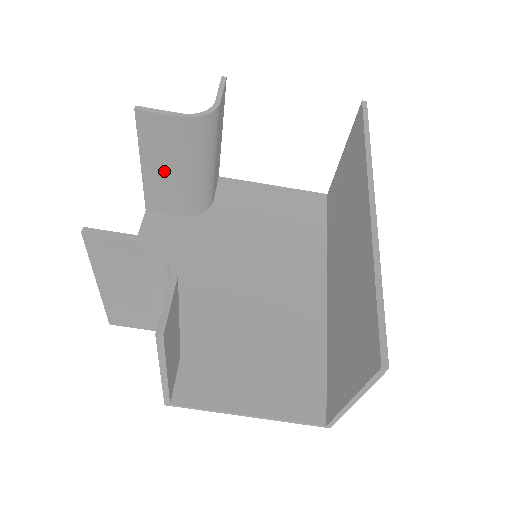
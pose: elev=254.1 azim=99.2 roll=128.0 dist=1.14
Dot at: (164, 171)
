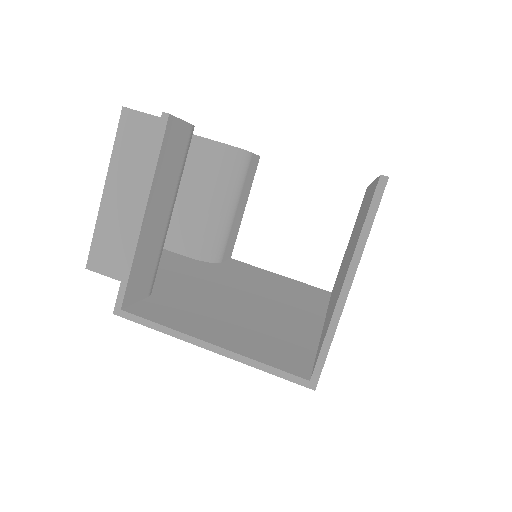
Dot at: (190, 199)
